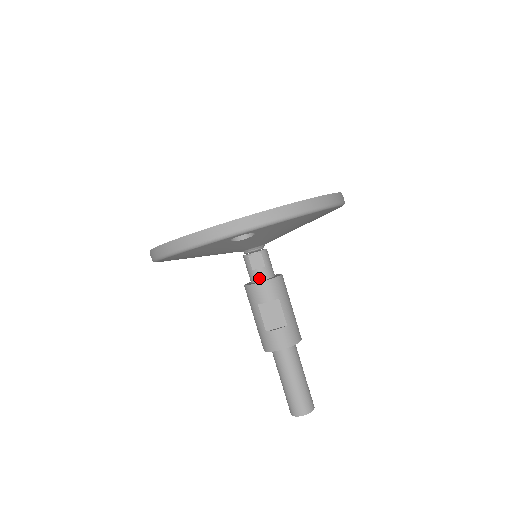
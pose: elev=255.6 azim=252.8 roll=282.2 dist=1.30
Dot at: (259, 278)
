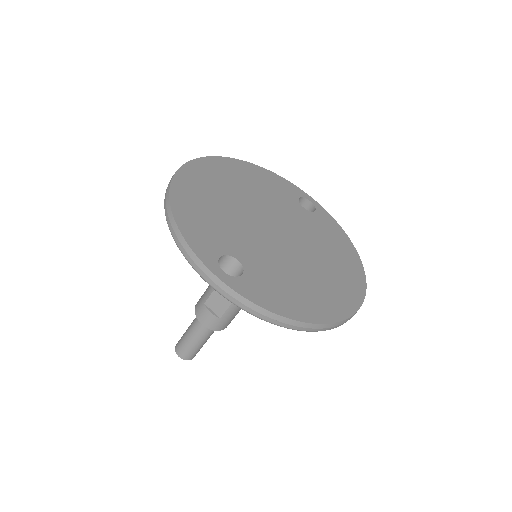
Dot at: occluded
